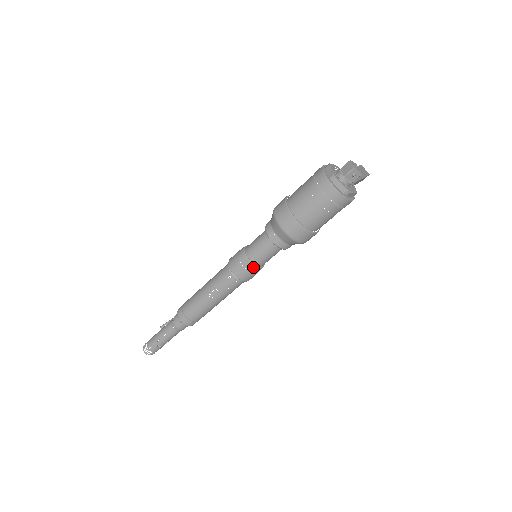
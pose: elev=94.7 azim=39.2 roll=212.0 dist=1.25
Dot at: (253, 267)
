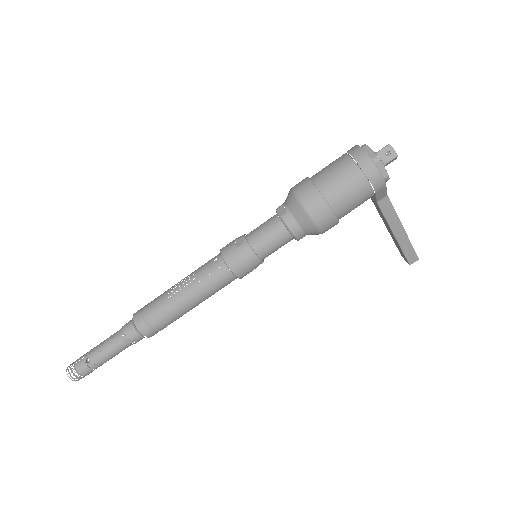
Dot at: (246, 247)
